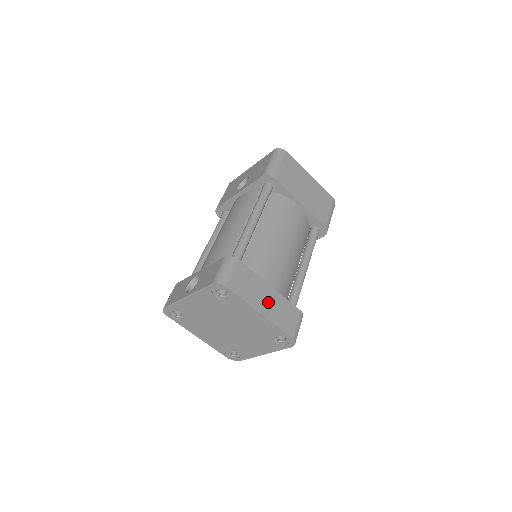
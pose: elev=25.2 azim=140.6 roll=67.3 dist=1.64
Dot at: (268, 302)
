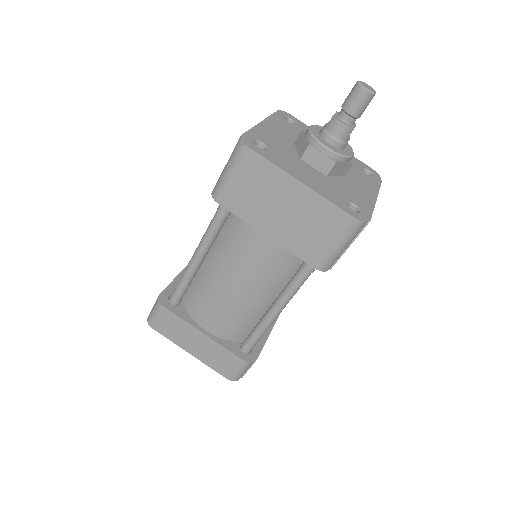
Dot at: (199, 346)
